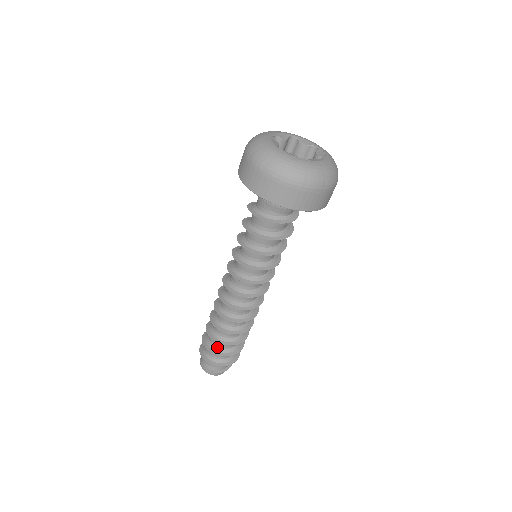
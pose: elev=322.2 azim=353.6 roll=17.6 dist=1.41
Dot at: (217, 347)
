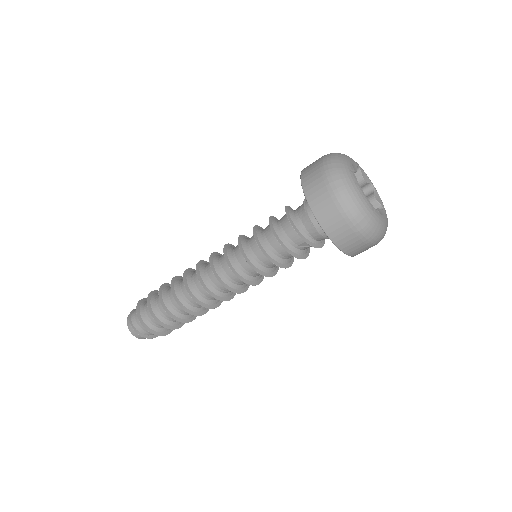
Dot at: (155, 305)
